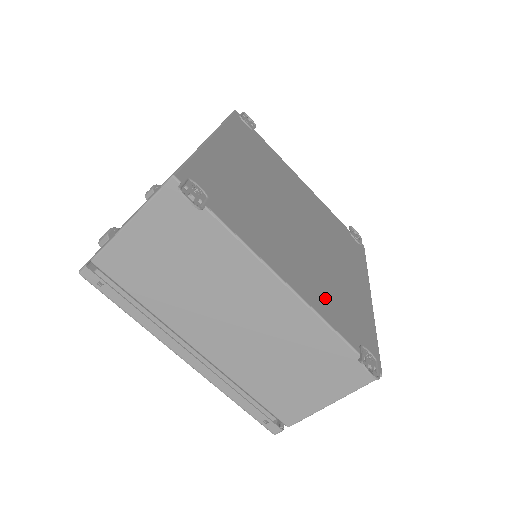
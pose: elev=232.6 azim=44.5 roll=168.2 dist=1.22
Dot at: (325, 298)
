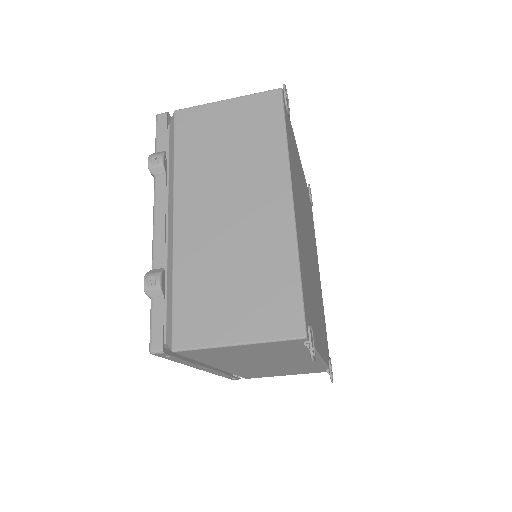
Dot at: occluded
